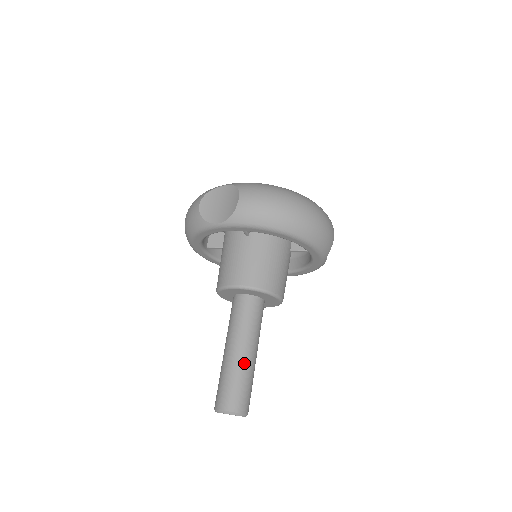
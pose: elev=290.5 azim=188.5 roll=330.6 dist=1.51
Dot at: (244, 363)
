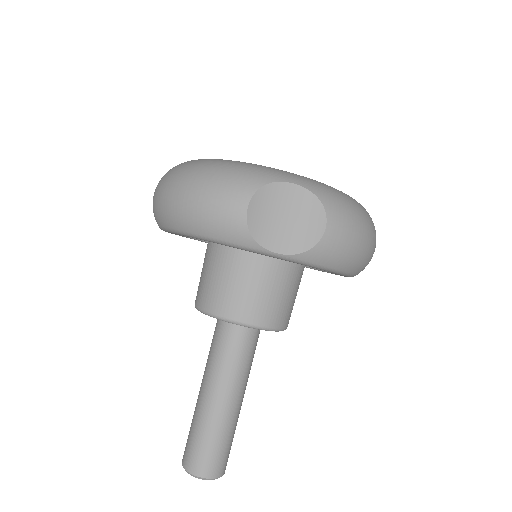
Dot at: (236, 416)
